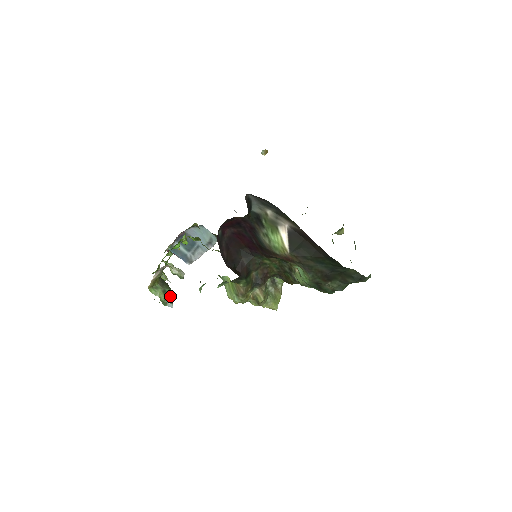
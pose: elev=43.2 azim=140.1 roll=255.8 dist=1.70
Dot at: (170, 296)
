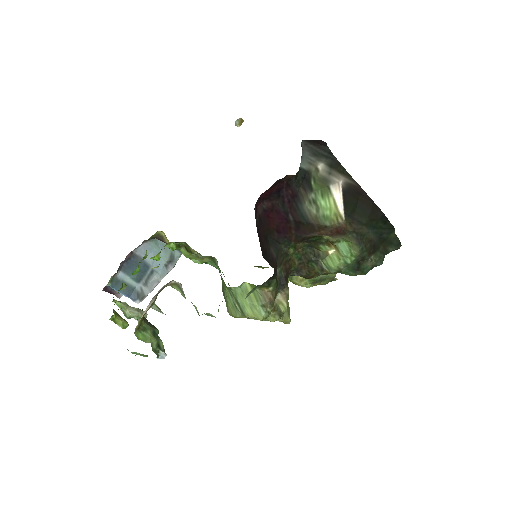
Dot at: (160, 340)
